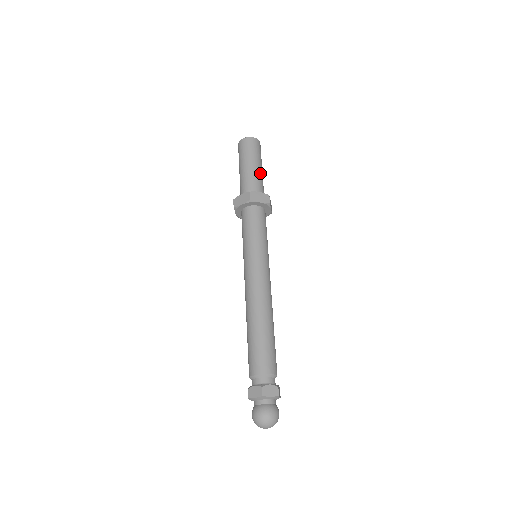
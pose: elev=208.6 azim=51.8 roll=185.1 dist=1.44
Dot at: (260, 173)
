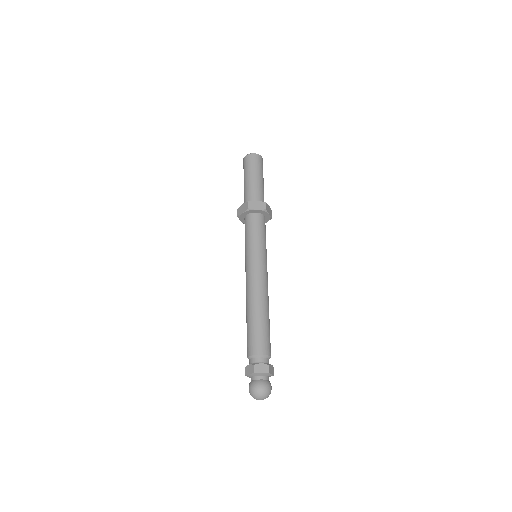
Dot at: occluded
